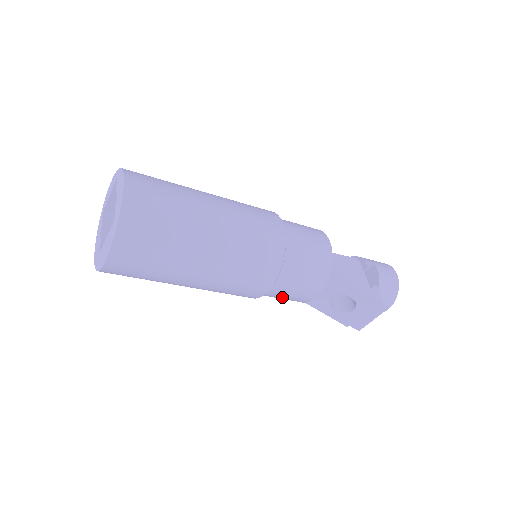
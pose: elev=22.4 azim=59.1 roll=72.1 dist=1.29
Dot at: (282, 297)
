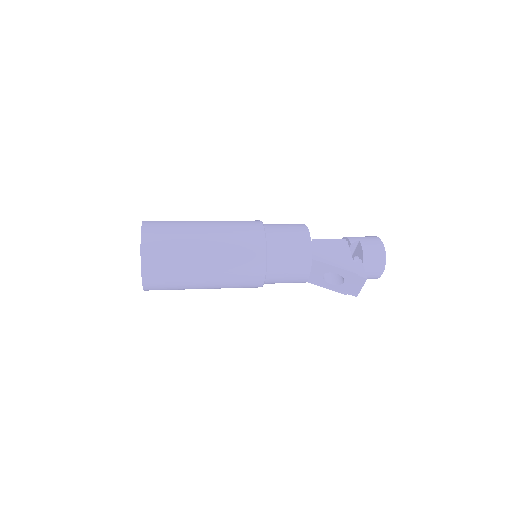
Dot at: occluded
